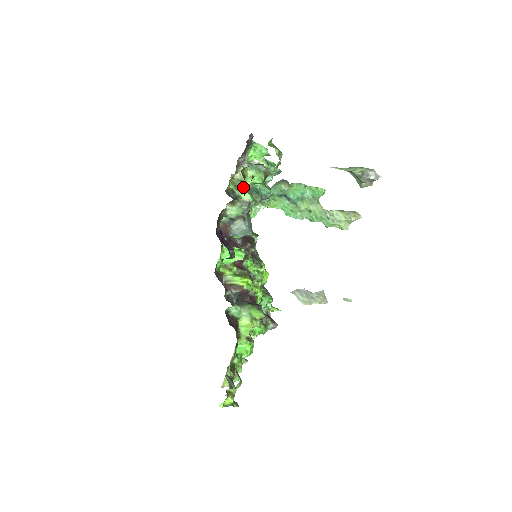
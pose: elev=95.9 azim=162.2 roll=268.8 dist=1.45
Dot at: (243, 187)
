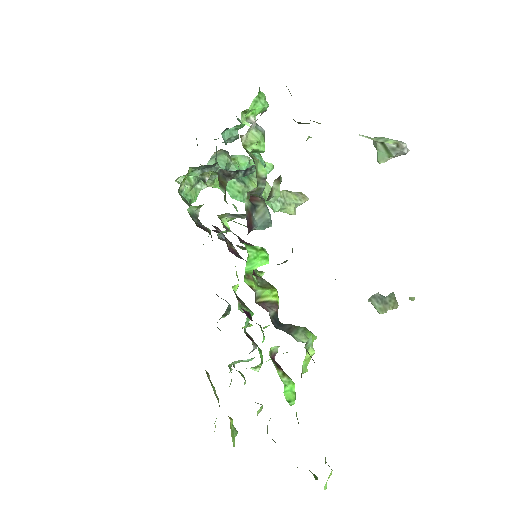
Dot at: (254, 156)
